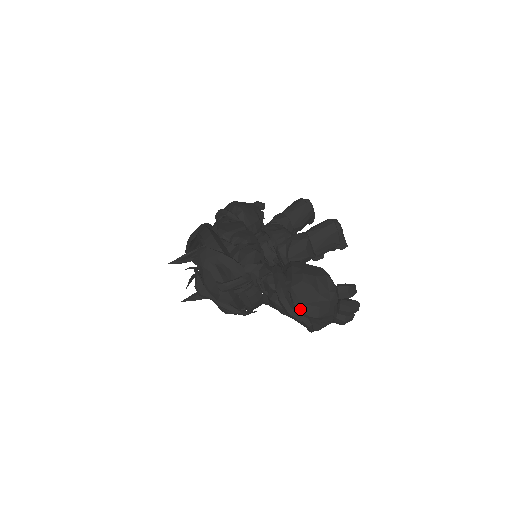
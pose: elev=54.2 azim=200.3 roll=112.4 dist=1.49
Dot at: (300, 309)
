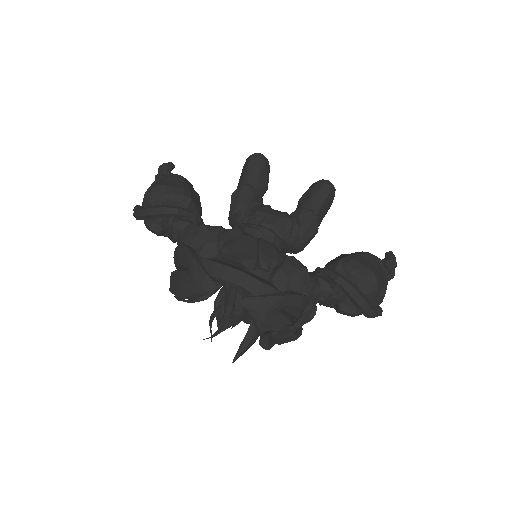
Dot at: (375, 306)
